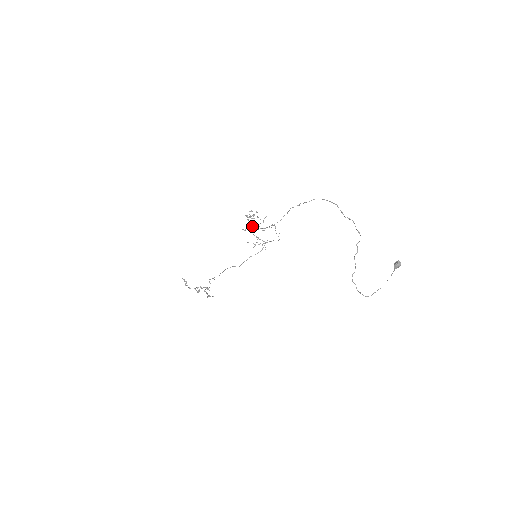
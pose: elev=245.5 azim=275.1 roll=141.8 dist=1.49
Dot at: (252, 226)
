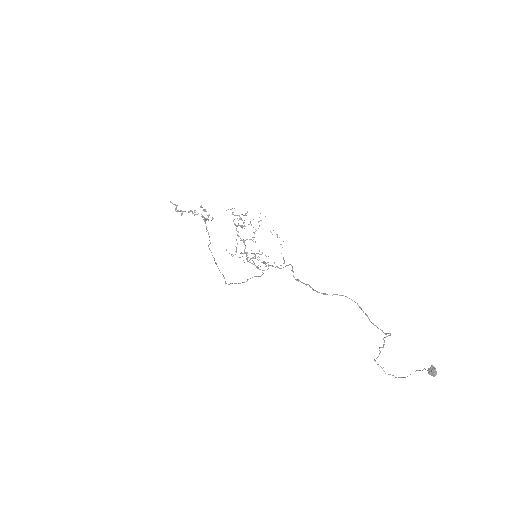
Dot at: occluded
